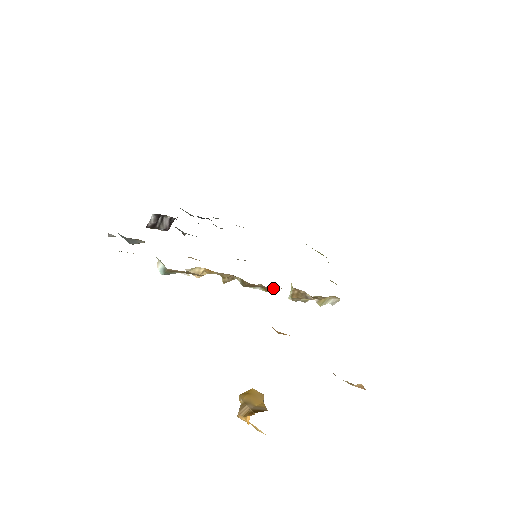
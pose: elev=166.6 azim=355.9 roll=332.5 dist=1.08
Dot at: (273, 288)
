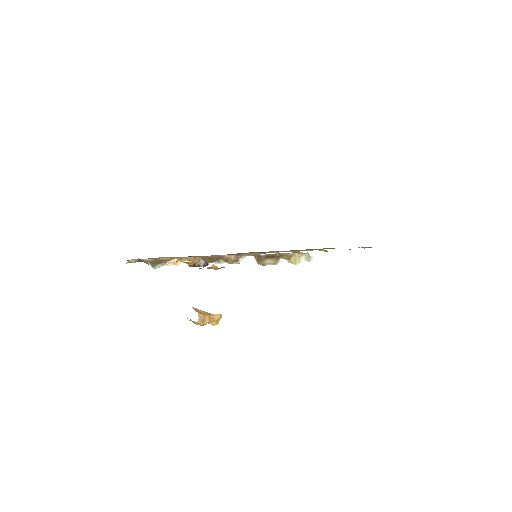
Dot at: (224, 256)
